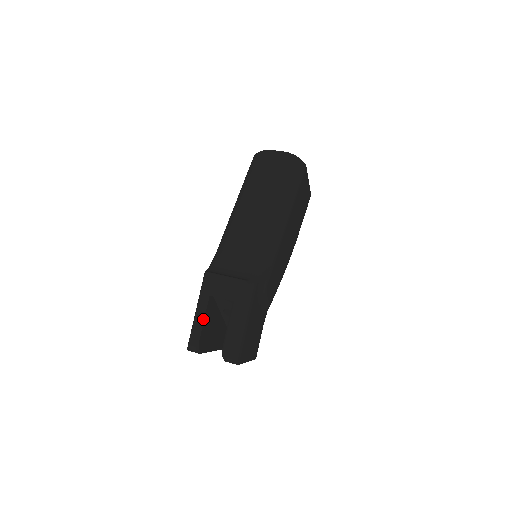
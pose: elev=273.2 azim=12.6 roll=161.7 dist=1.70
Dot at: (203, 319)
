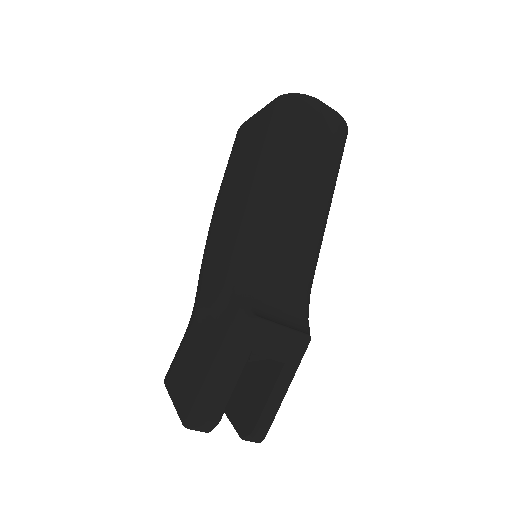
Dot at: (234, 389)
